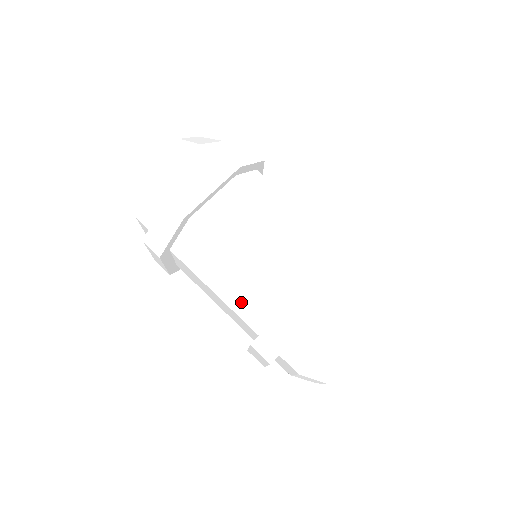
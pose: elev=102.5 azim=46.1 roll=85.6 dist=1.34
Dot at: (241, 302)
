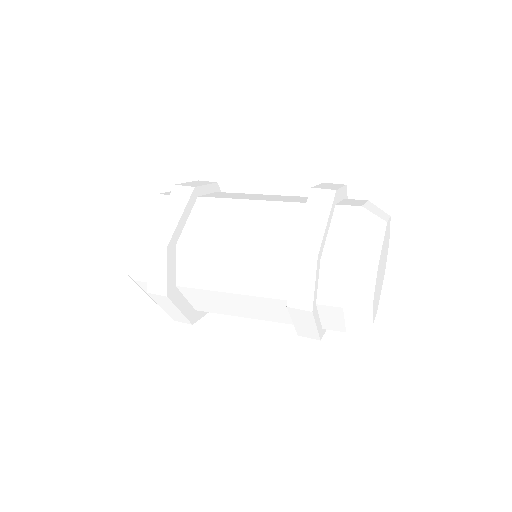
Dot at: (282, 199)
